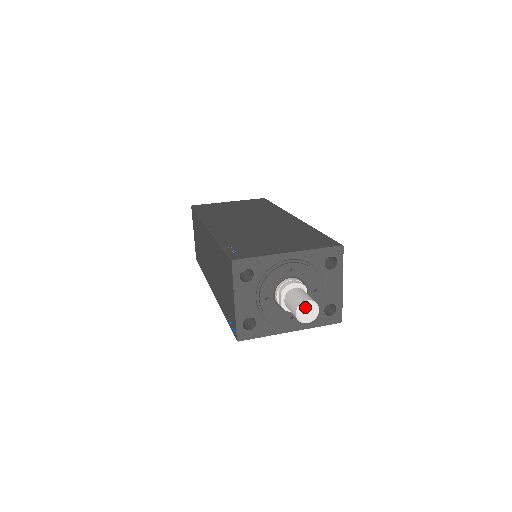
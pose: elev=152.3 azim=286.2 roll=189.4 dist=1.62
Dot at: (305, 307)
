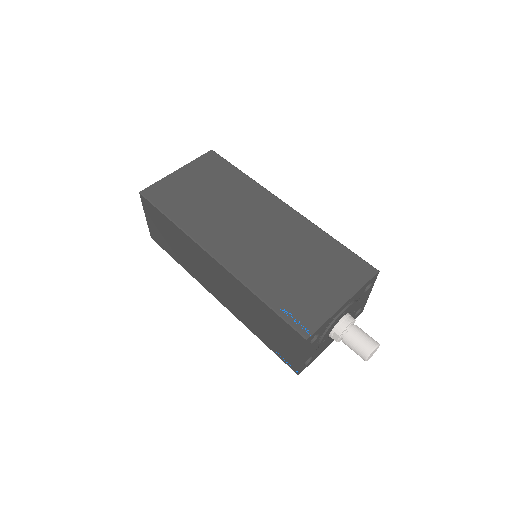
Dot at: (373, 352)
